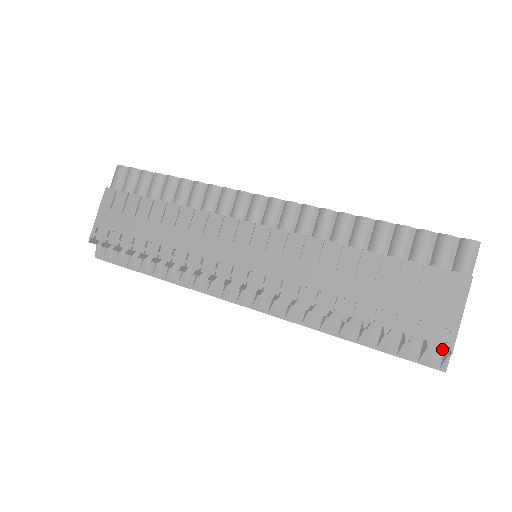
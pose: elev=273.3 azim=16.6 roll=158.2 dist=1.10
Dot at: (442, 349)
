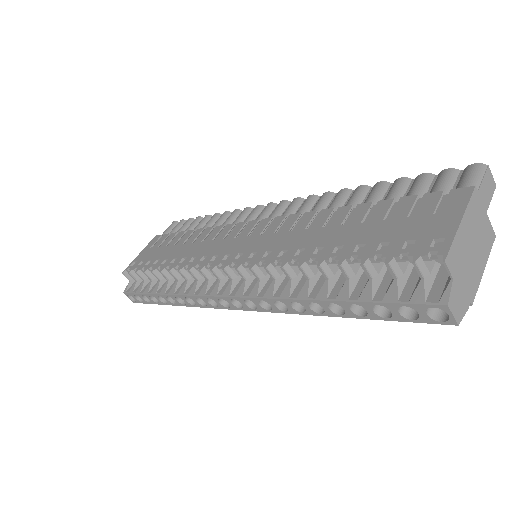
Dot at: (443, 281)
